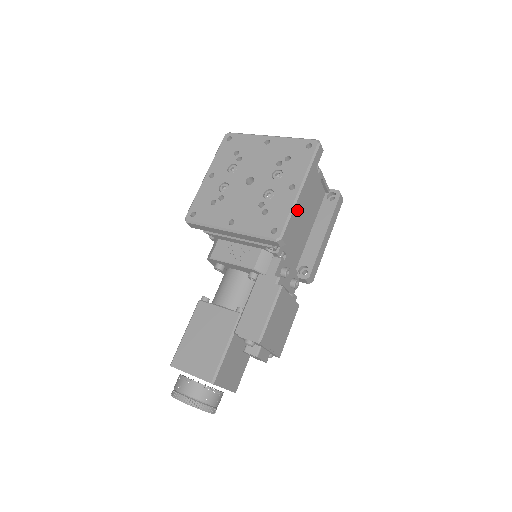
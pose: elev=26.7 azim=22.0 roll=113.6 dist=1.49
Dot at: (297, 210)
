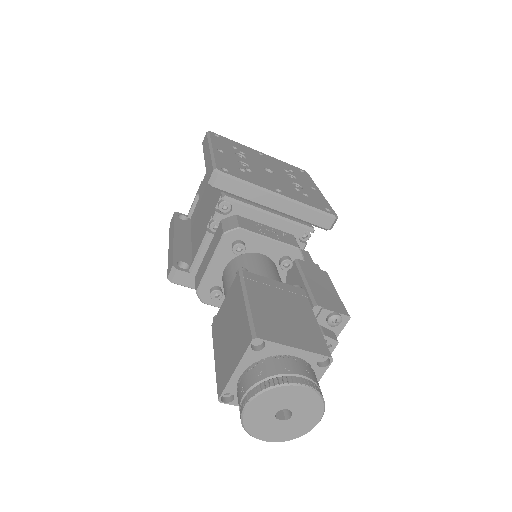
Dot at: occluded
